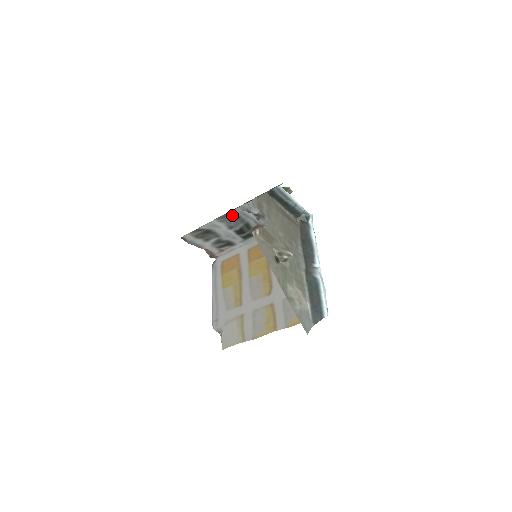
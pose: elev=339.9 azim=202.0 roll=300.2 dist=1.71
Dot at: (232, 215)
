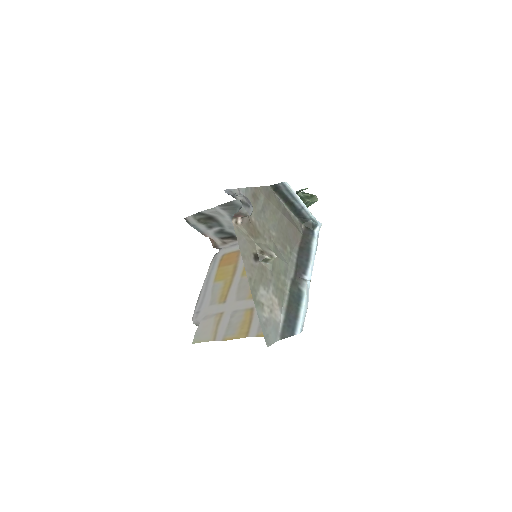
Dot at: (236, 205)
